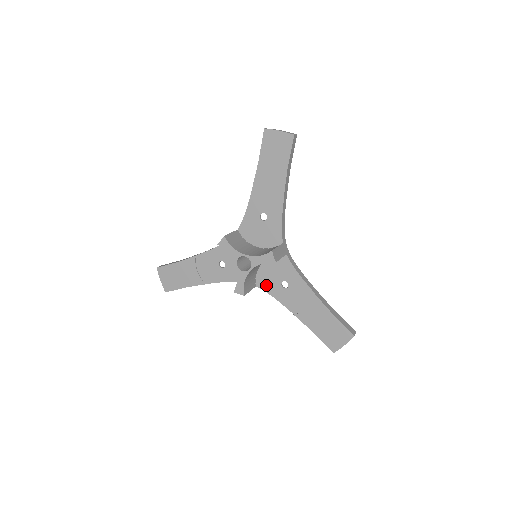
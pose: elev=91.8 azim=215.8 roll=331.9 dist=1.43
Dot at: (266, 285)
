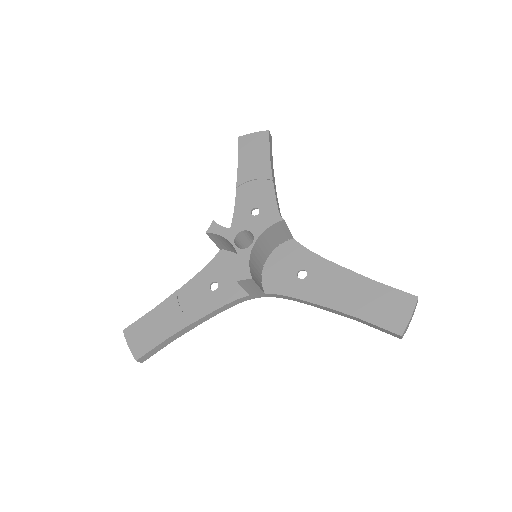
Dot at: (277, 286)
